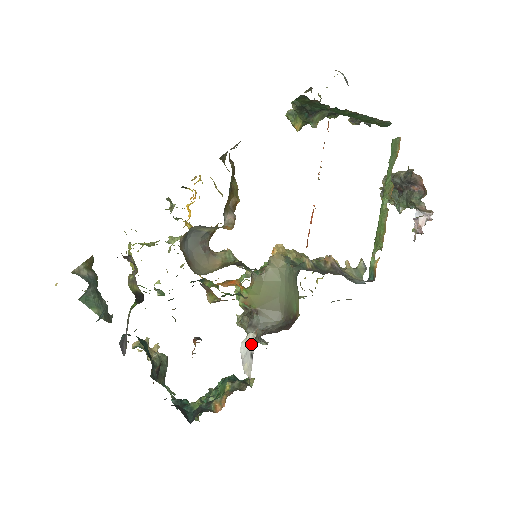
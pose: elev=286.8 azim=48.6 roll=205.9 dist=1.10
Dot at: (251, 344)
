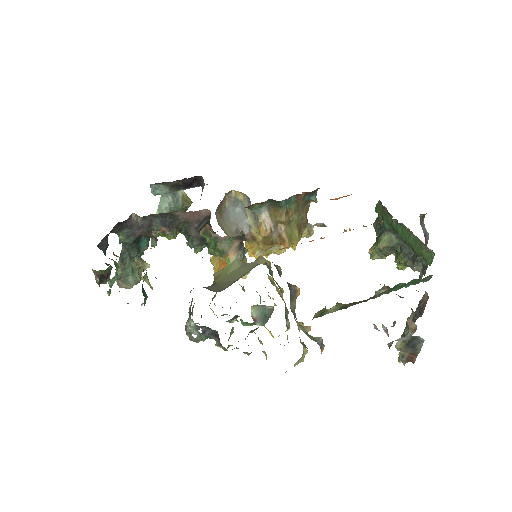
Dot at: occluded
